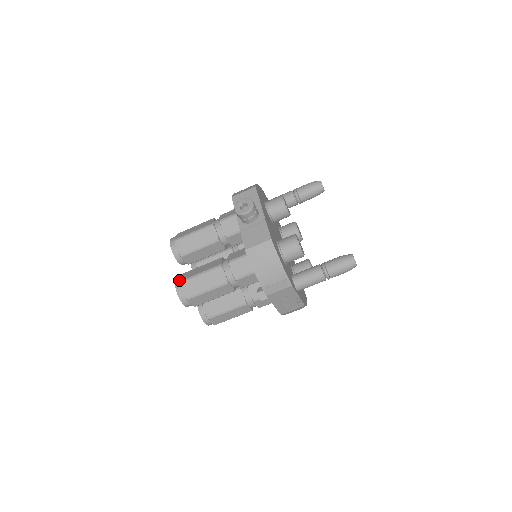
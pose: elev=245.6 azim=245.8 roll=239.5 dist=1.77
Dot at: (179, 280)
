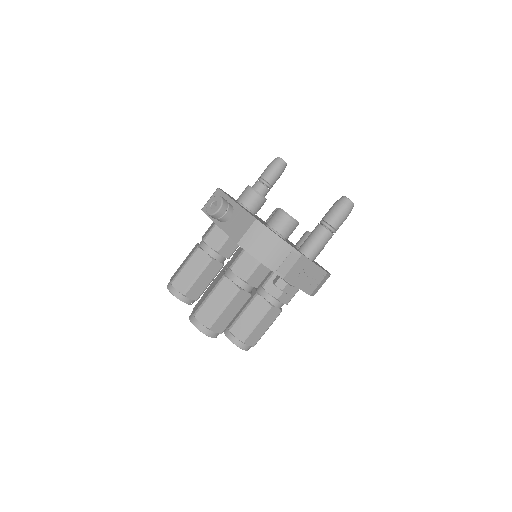
Dot at: (192, 315)
